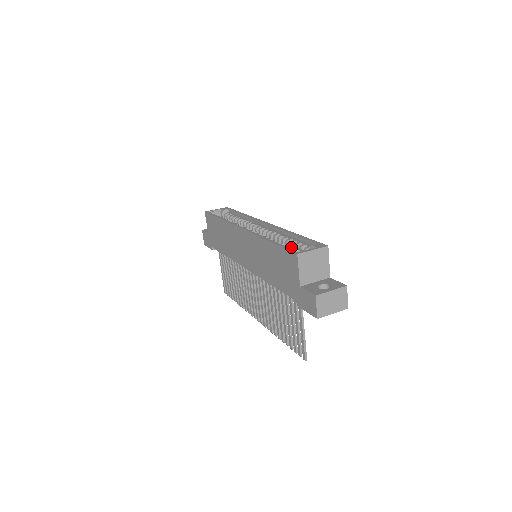
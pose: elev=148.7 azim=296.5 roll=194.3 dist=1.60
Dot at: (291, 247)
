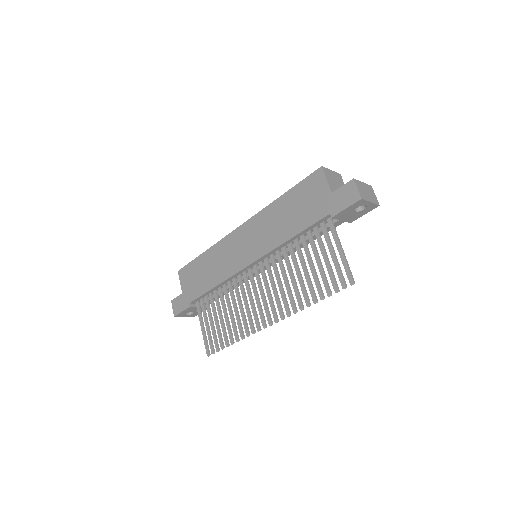
Dot at: occluded
